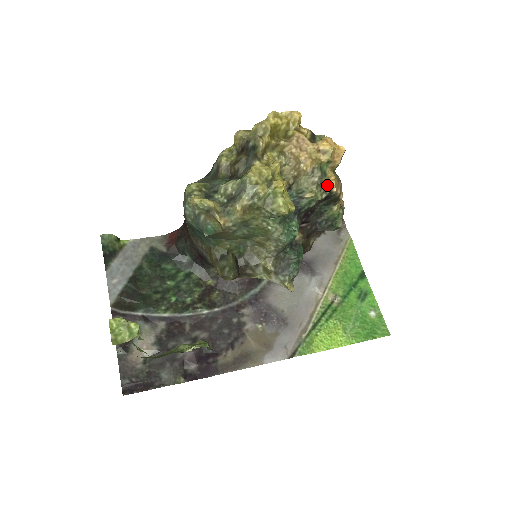
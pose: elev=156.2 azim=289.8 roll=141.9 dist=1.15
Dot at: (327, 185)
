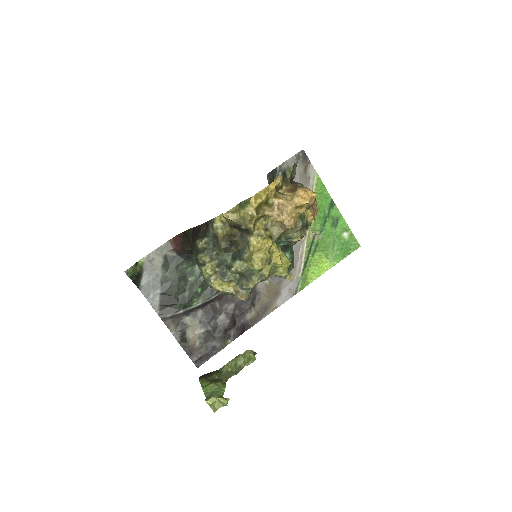
Dot at: (307, 223)
